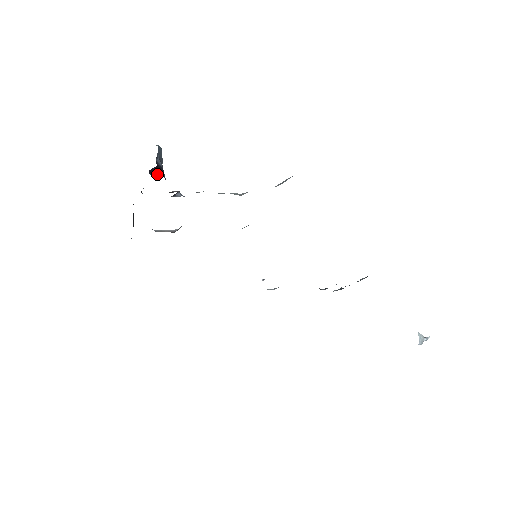
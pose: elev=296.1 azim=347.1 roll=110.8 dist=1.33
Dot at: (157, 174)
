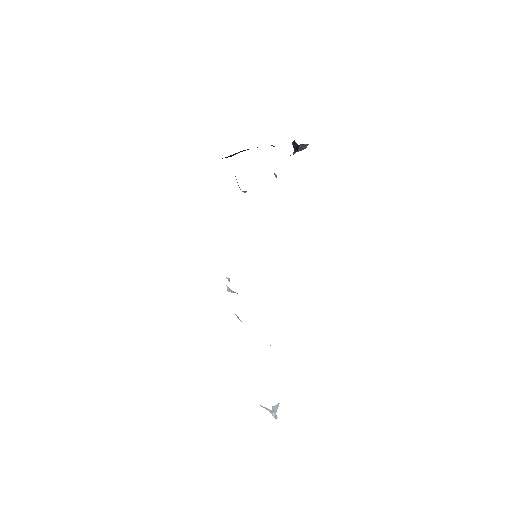
Dot at: (294, 147)
